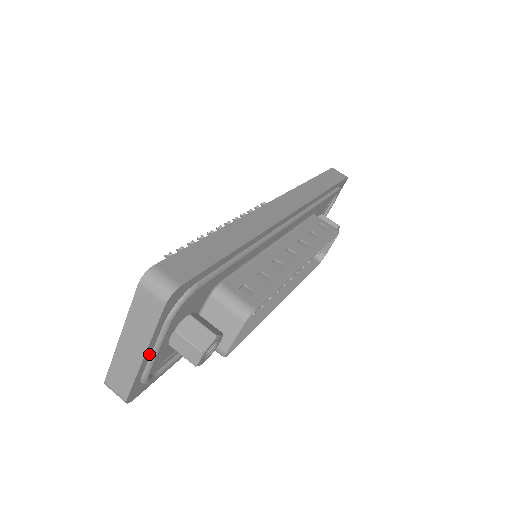
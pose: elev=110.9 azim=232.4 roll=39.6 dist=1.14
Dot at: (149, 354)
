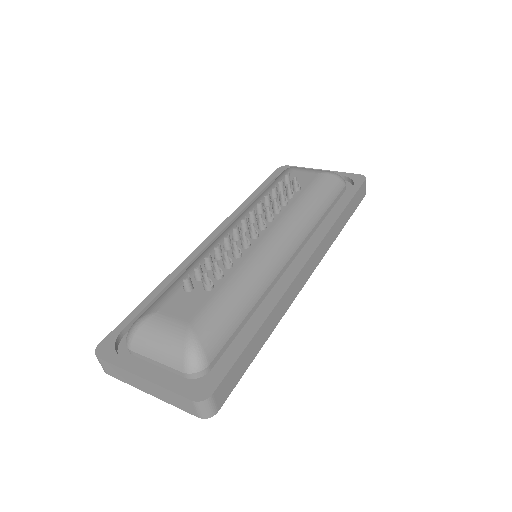
Dot at: occluded
